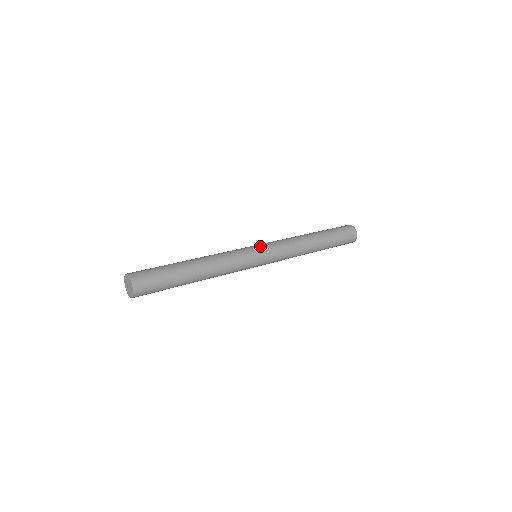
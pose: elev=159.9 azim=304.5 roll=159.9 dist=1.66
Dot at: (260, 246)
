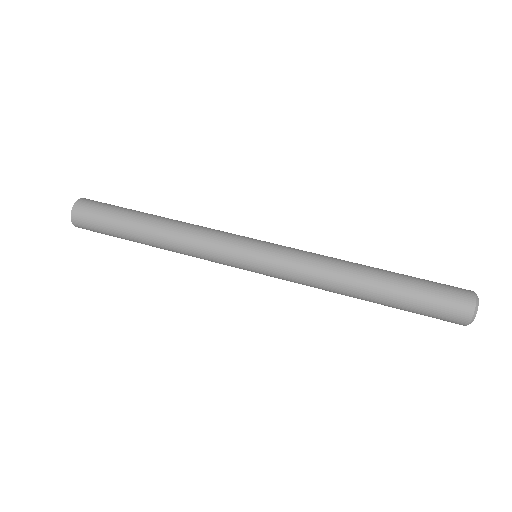
Dot at: (261, 245)
